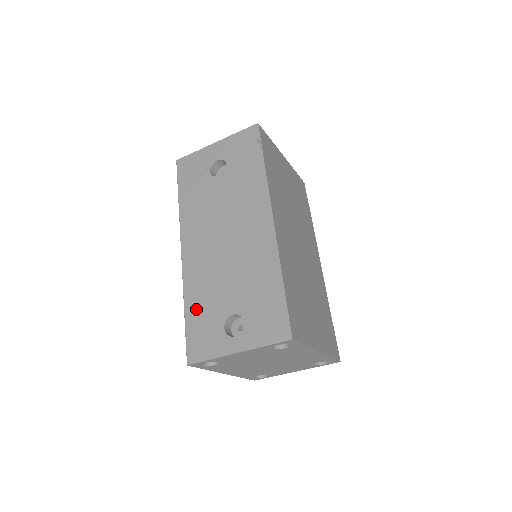
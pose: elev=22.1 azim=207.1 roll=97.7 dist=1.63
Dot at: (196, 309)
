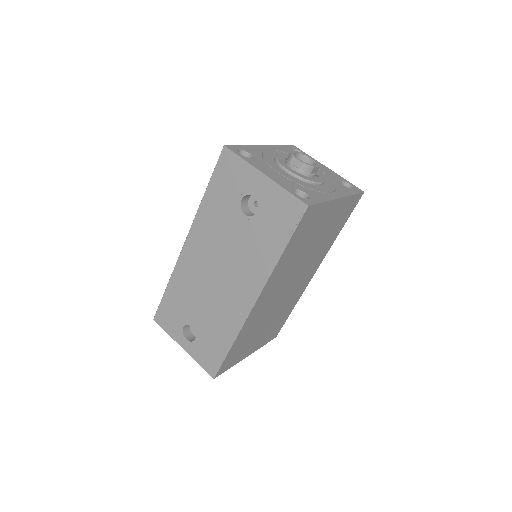
Dot at: (174, 296)
